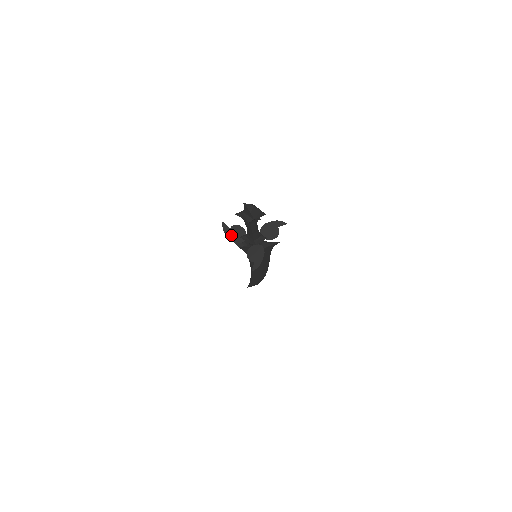
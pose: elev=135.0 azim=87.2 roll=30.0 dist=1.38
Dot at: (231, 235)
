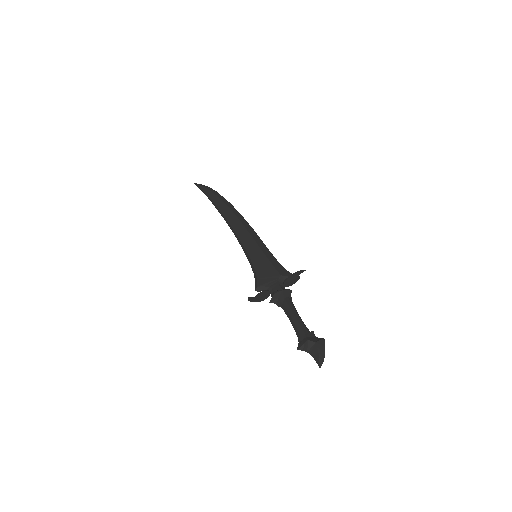
Dot at: (257, 300)
